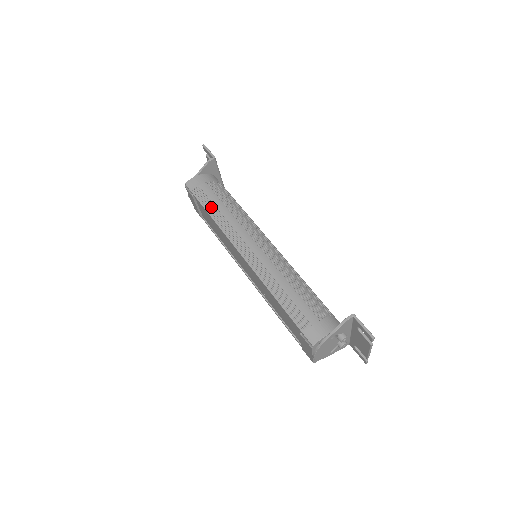
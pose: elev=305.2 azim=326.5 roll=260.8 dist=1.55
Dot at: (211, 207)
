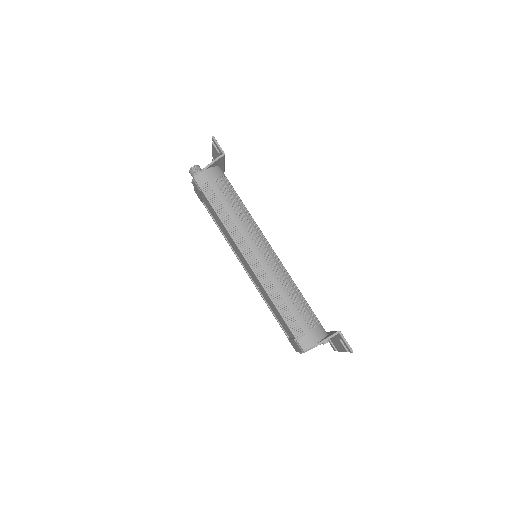
Dot at: (220, 209)
